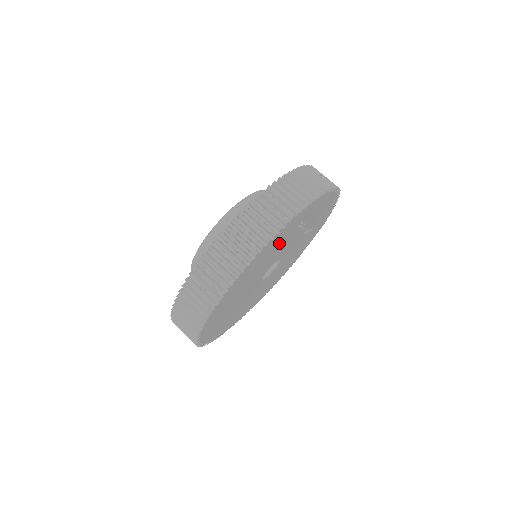
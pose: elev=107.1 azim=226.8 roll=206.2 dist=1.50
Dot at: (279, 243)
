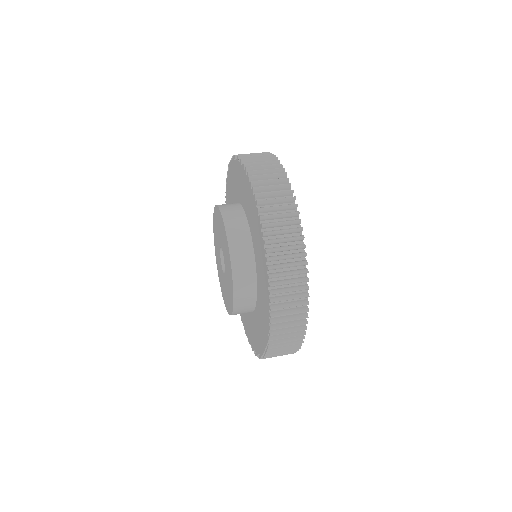
Dot at: occluded
